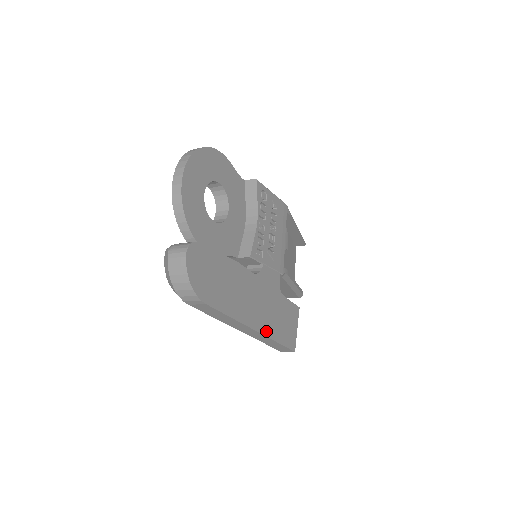
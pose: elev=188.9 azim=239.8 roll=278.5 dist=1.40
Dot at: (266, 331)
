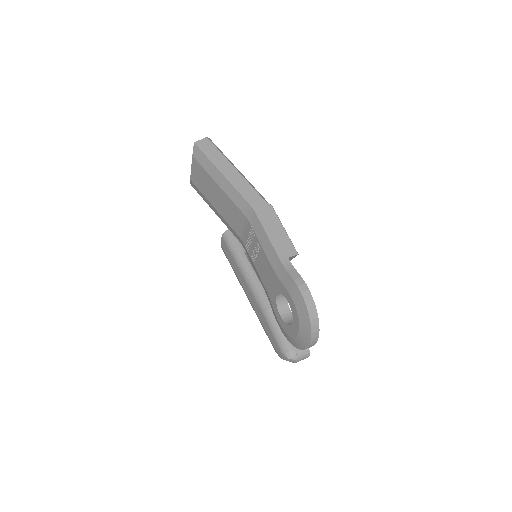
Dot at: occluded
